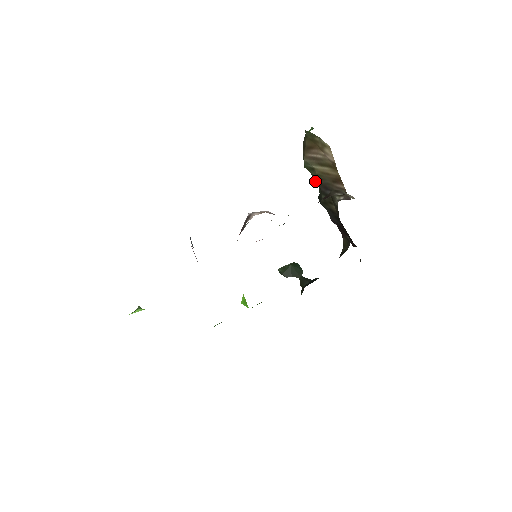
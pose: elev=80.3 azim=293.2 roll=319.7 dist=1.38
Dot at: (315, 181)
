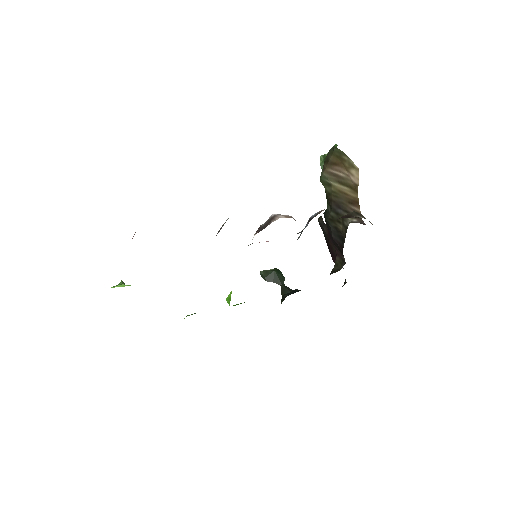
Dot at: (327, 197)
